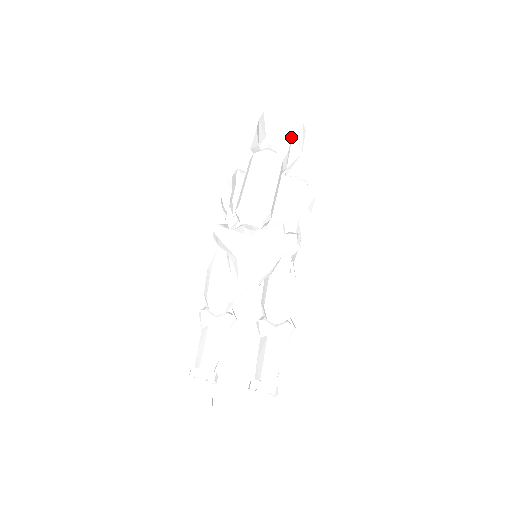
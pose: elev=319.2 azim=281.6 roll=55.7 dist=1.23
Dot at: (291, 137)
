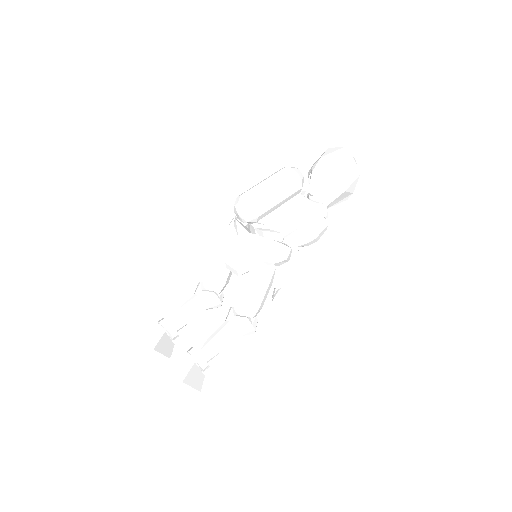
Dot at: (333, 171)
